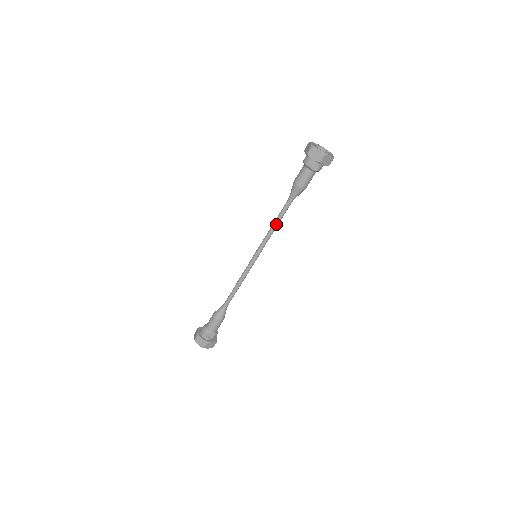
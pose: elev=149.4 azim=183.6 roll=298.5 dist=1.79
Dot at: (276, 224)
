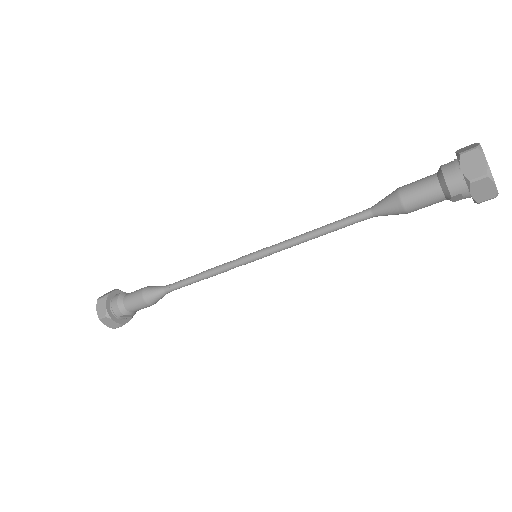
Dot at: (321, 235)
